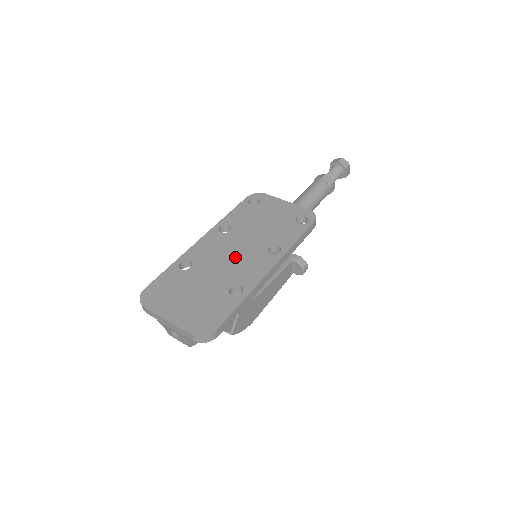
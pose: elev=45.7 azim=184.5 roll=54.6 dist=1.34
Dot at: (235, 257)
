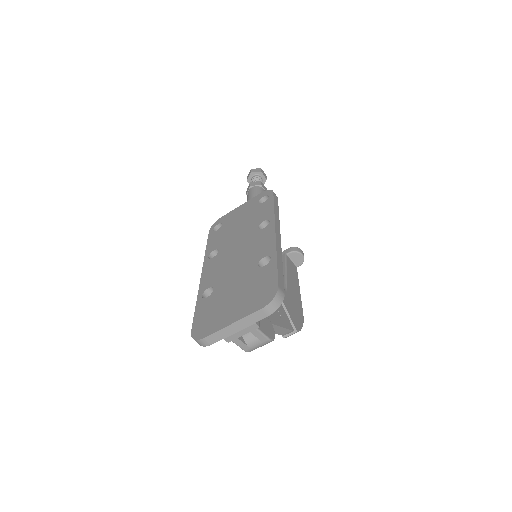
Dot at: (240, 253)
